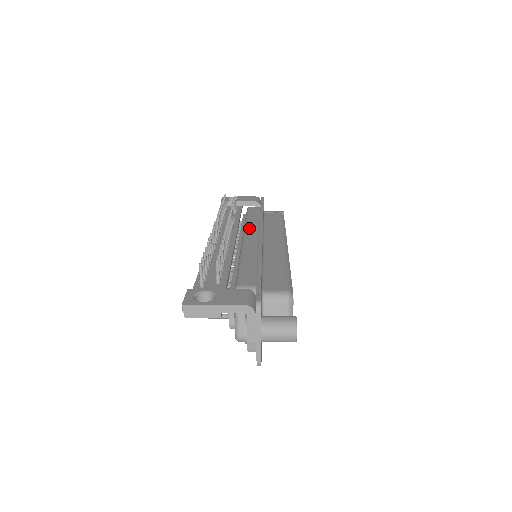
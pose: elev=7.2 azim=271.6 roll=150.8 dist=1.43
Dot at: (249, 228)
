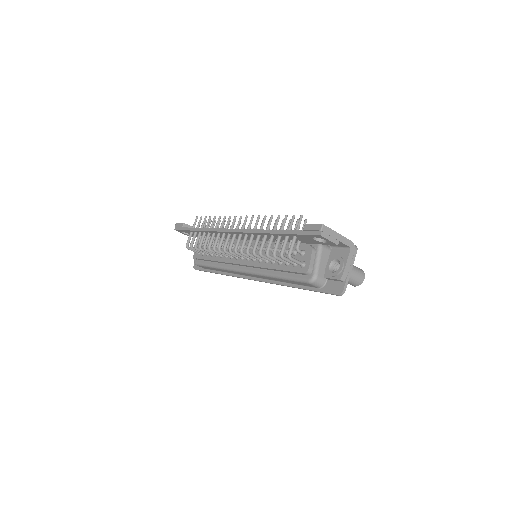
Dot at: occluded
